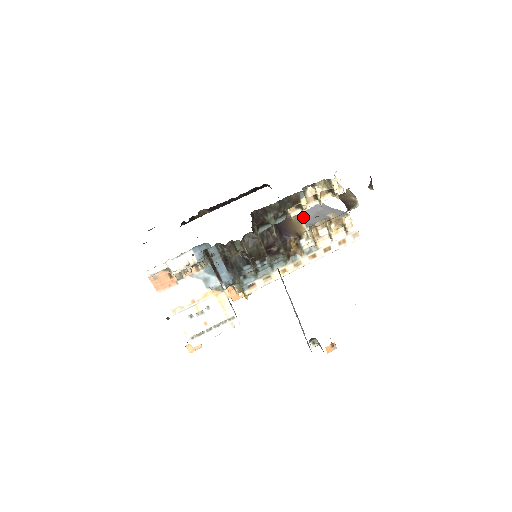
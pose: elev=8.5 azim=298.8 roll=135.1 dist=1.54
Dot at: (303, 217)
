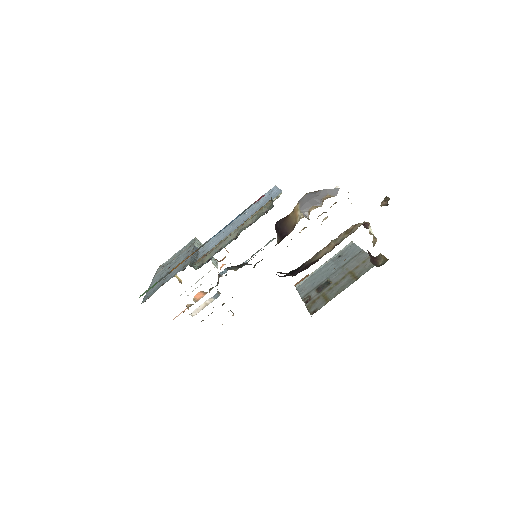
Dot at: (299, 207)
